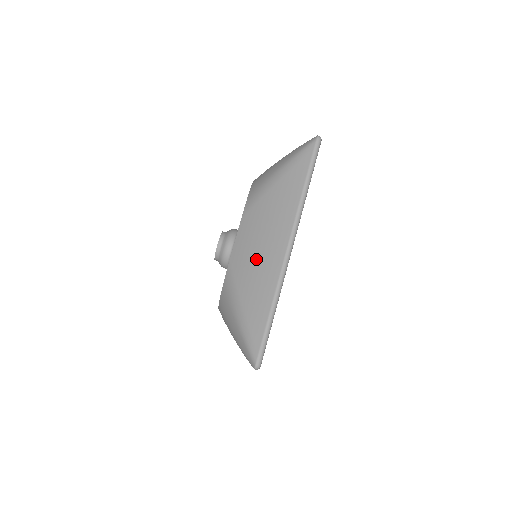
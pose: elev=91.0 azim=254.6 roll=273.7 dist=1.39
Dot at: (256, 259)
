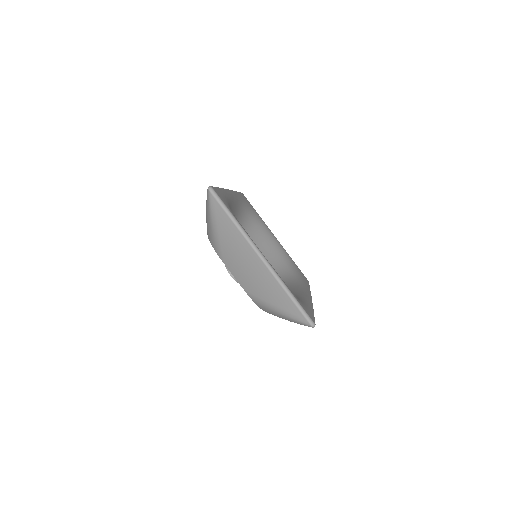
Dot at: (253, 277)
